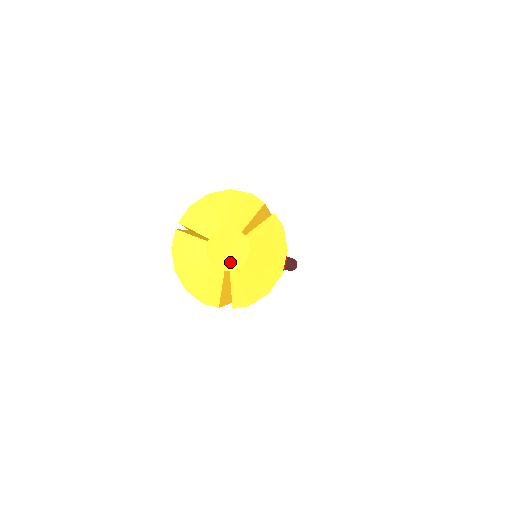
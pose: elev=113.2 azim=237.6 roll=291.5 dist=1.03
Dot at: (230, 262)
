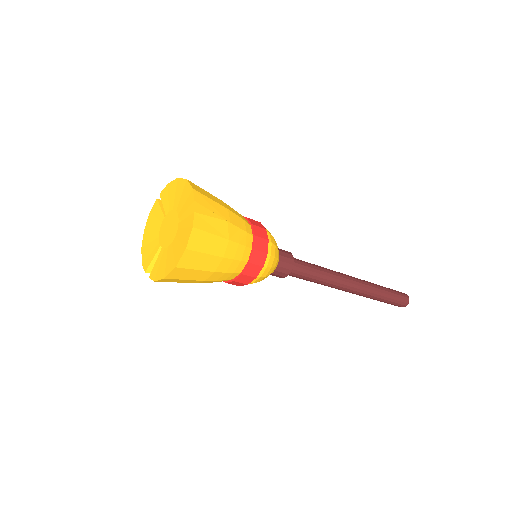
Dot at: (165, 240)
